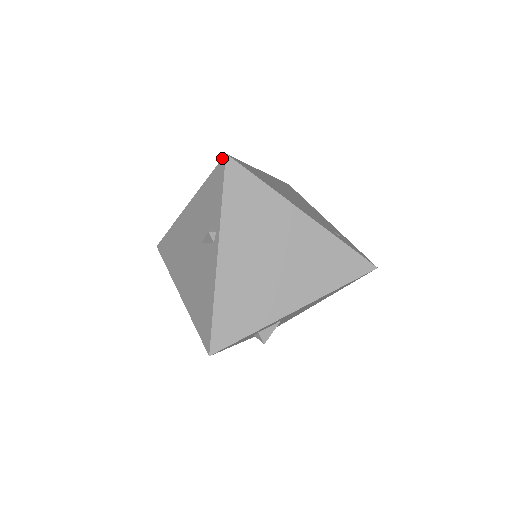
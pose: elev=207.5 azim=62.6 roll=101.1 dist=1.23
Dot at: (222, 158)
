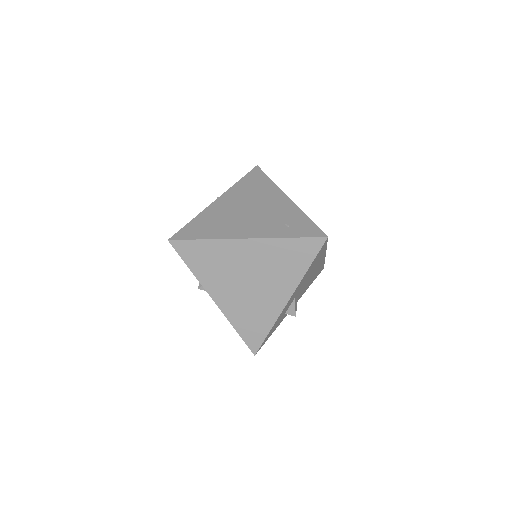
Dot at: (169, 242)
